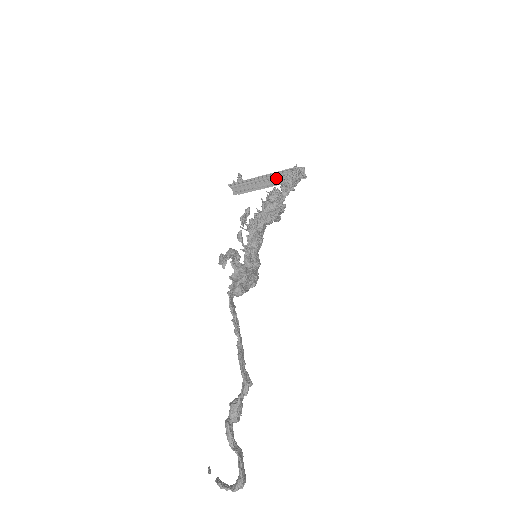
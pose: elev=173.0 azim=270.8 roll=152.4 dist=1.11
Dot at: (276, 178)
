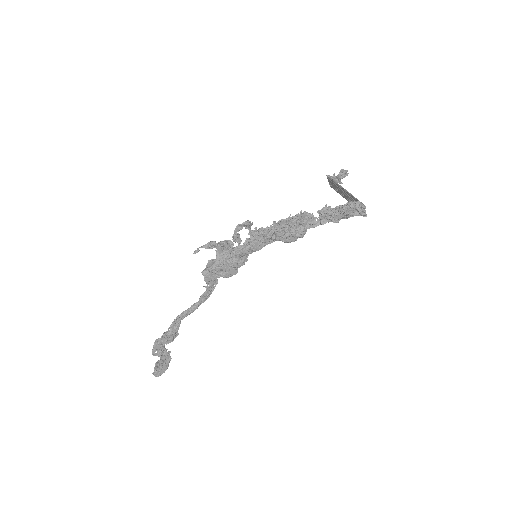
Dot at: (350, 198)
